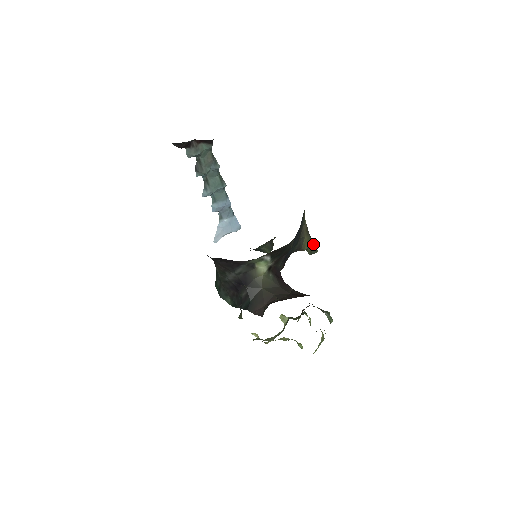
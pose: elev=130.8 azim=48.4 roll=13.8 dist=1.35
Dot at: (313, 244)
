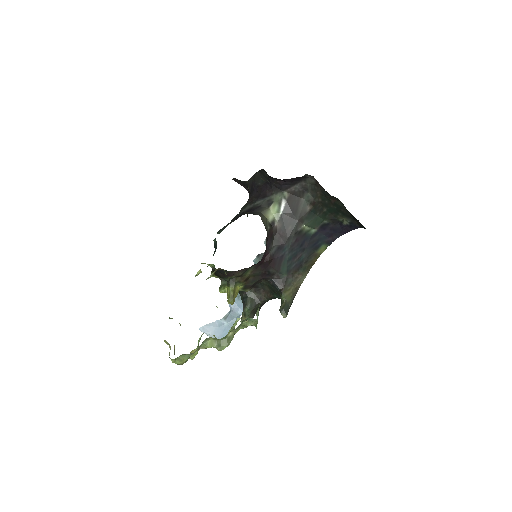
Dot at: (289, 307)
